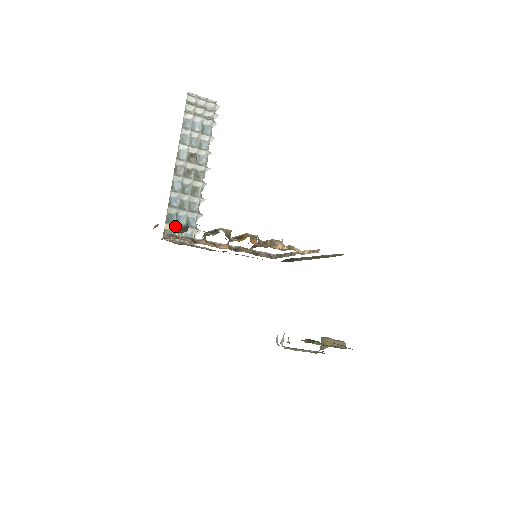
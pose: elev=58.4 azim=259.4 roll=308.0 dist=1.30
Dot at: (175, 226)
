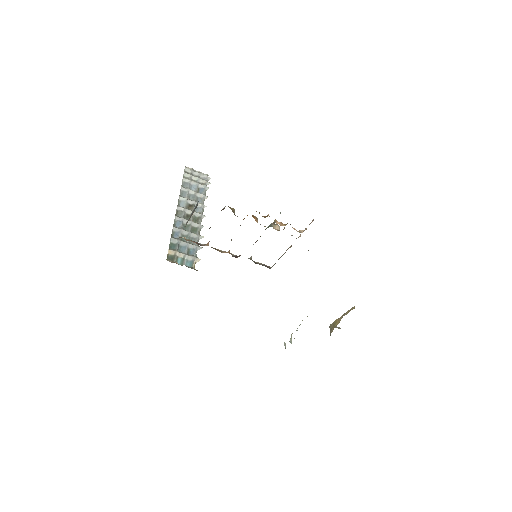
Dot at: (177, 252)
